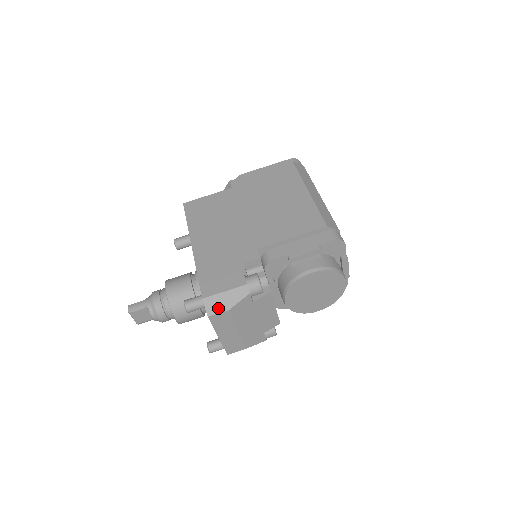
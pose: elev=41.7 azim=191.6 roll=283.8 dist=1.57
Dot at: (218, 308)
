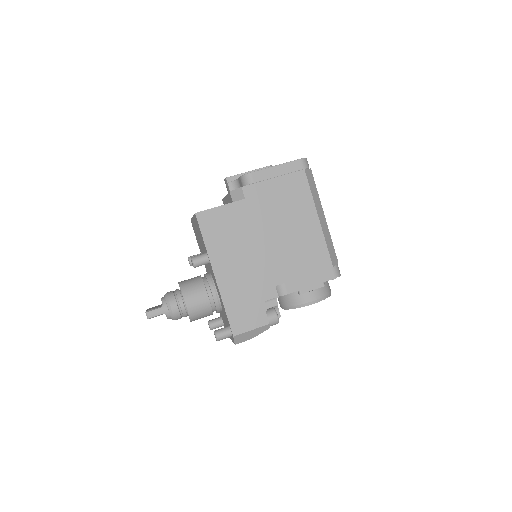
Dot at: (244, 339)
